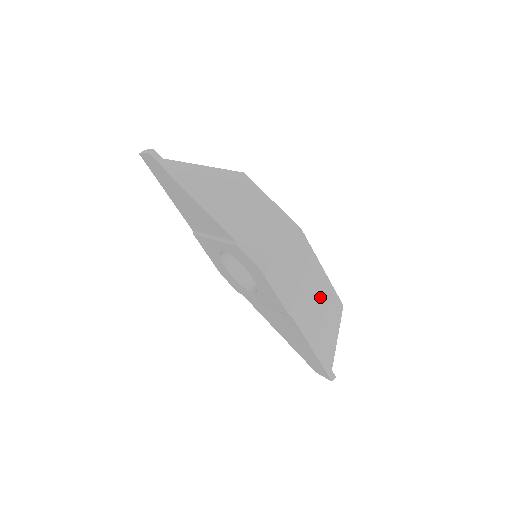
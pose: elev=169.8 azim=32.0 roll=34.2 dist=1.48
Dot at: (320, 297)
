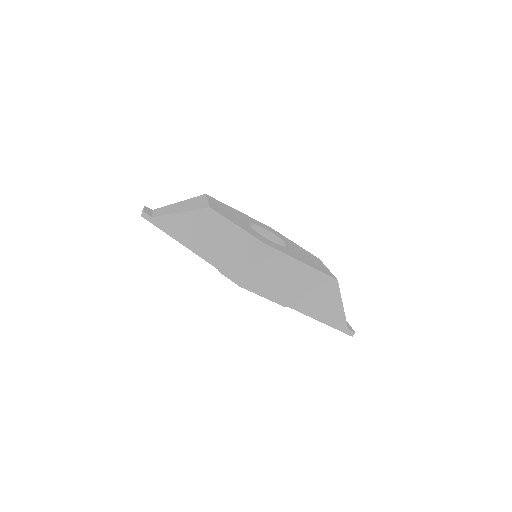
Dot at: (309, 283)
